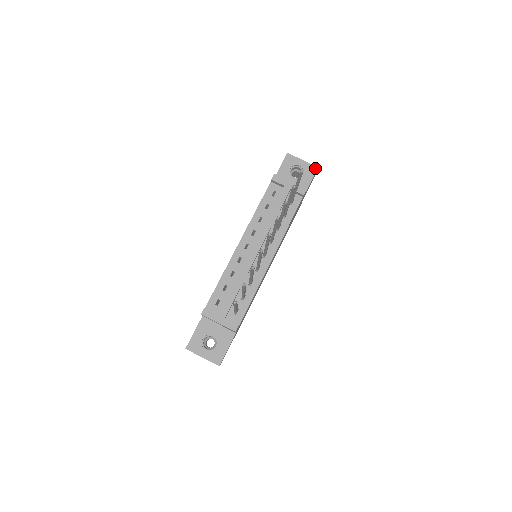
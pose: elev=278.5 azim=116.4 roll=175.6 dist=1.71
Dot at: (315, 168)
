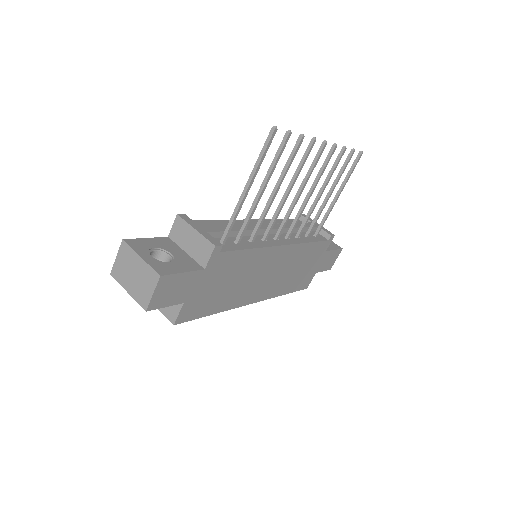
Dot at: (339, 247)
